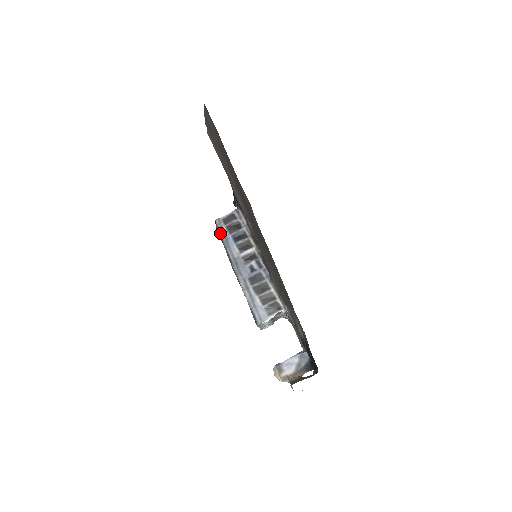
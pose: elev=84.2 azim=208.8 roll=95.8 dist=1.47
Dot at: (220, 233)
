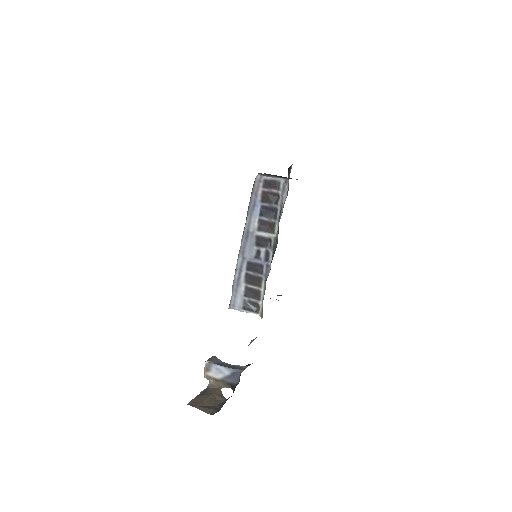
Dot at: (252, 193)
